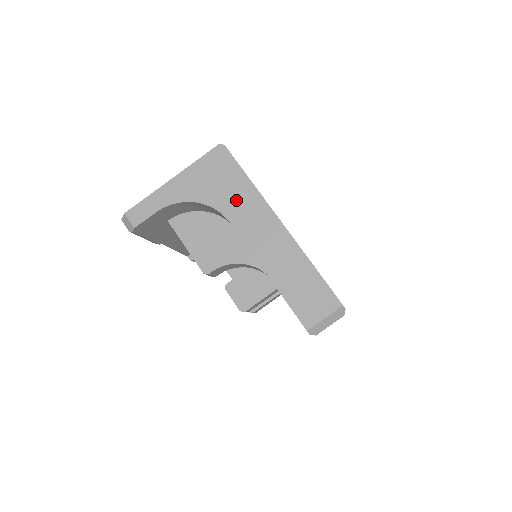
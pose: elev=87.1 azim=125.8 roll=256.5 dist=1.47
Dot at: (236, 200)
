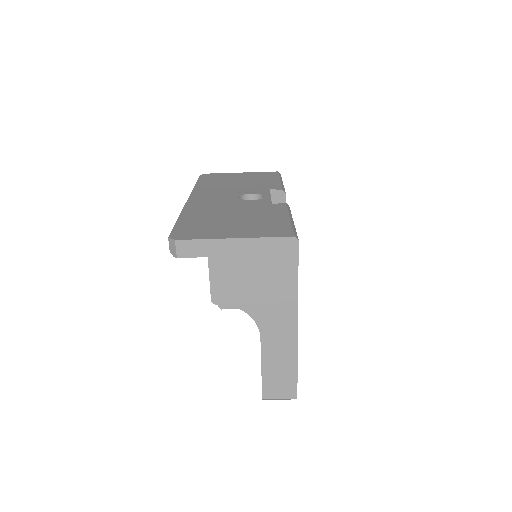
Dot at: (276, 290)
